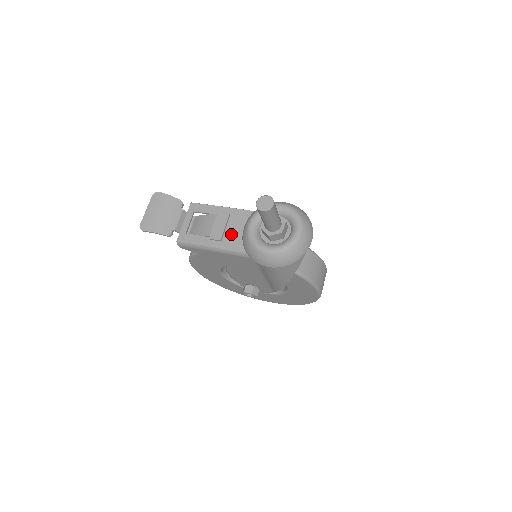
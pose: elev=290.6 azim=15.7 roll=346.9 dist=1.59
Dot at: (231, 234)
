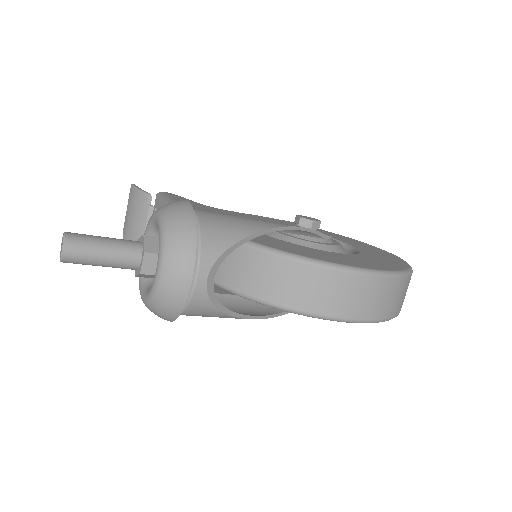
Dot at: occluded
